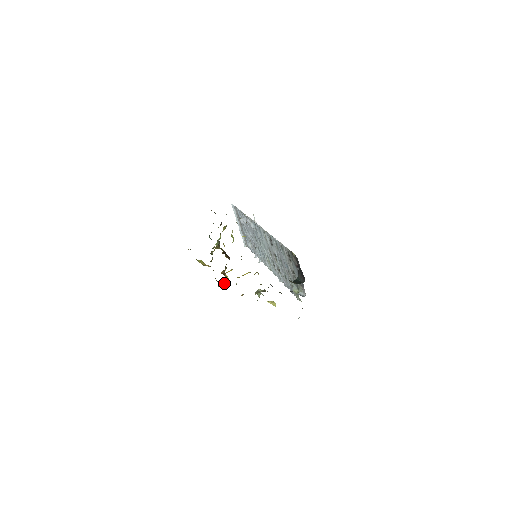
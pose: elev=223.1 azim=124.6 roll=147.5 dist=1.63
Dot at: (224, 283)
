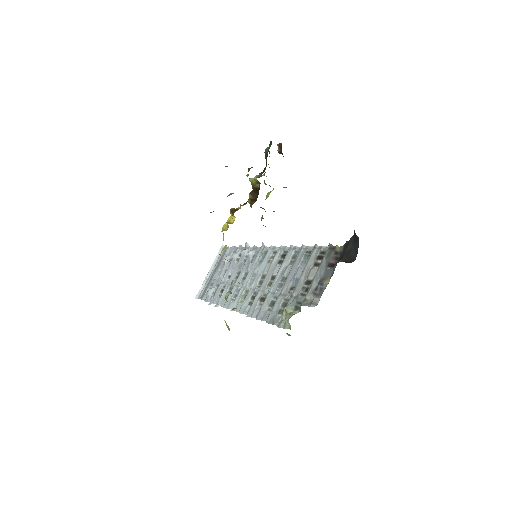
Dot at: occluded
